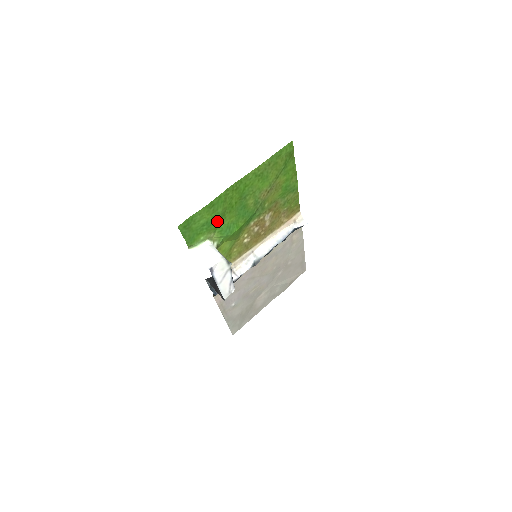
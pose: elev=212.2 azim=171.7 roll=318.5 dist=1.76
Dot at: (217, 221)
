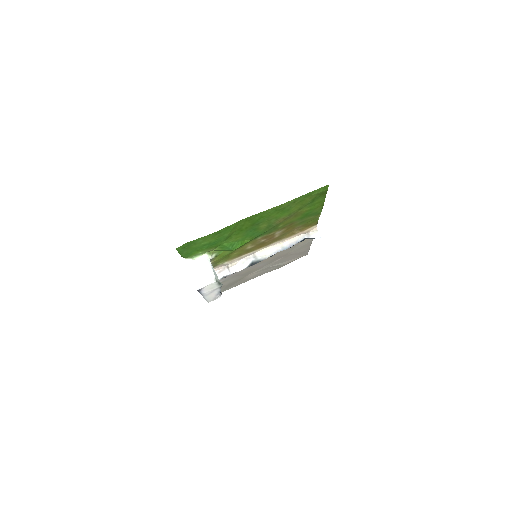
Dot at: (221, 241)
